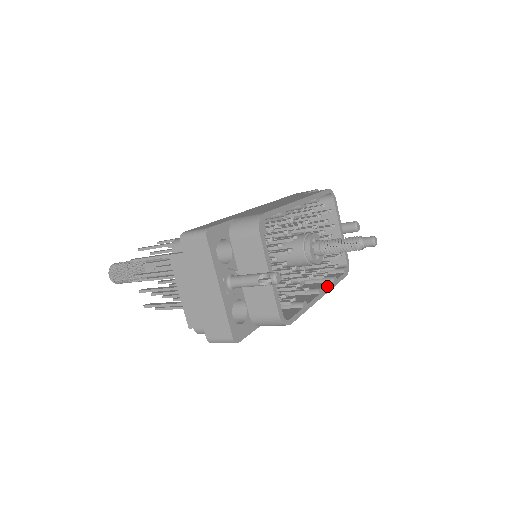
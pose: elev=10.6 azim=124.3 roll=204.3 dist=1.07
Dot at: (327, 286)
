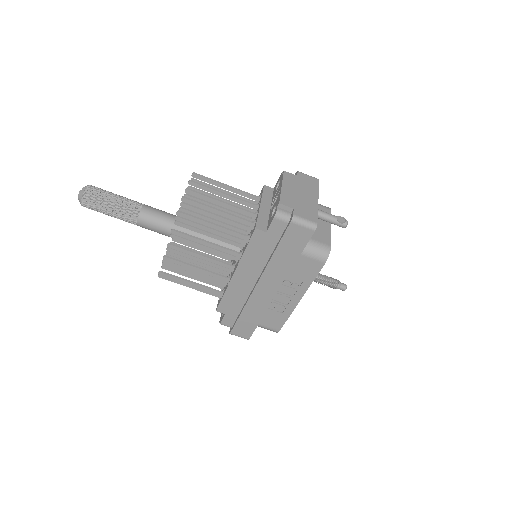
Dot at: (294, 305)
